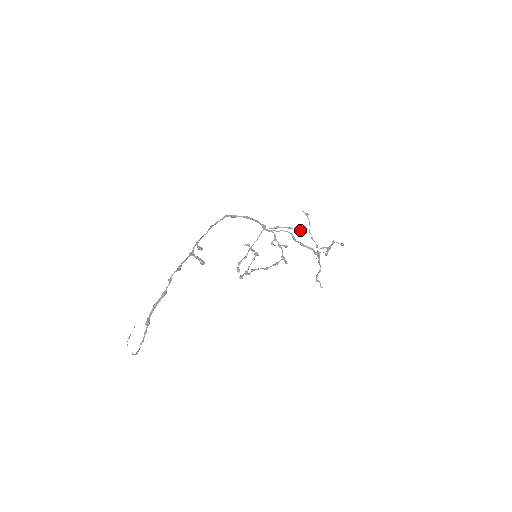
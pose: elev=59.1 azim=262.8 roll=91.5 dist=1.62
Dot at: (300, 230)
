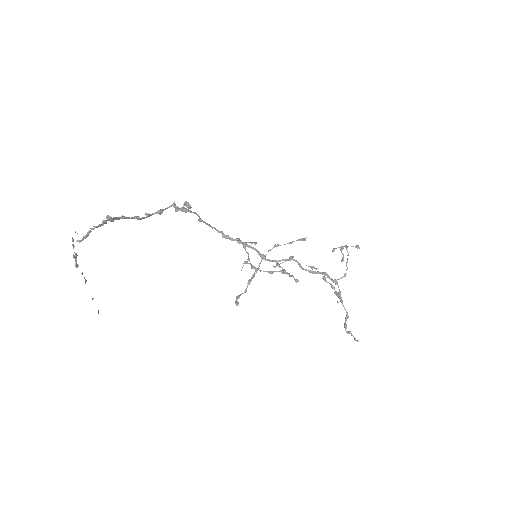
Dot at: (303, 239)
